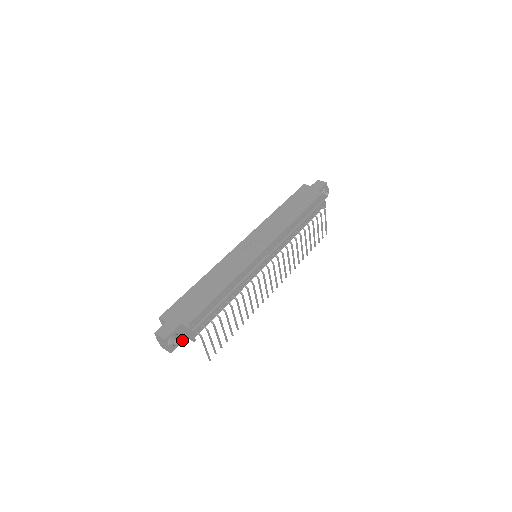
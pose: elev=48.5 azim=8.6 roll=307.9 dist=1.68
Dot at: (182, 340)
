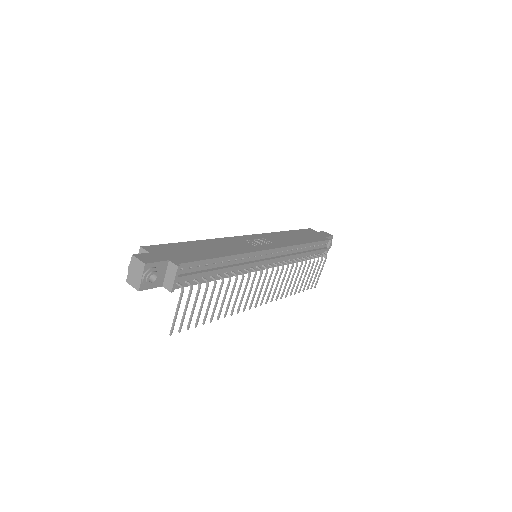
Dot at: (157, 285)
